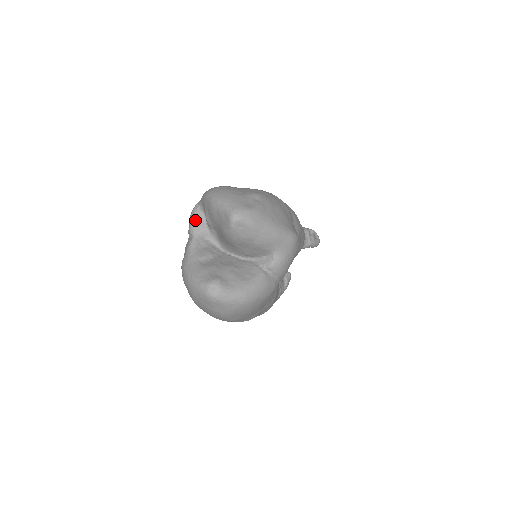
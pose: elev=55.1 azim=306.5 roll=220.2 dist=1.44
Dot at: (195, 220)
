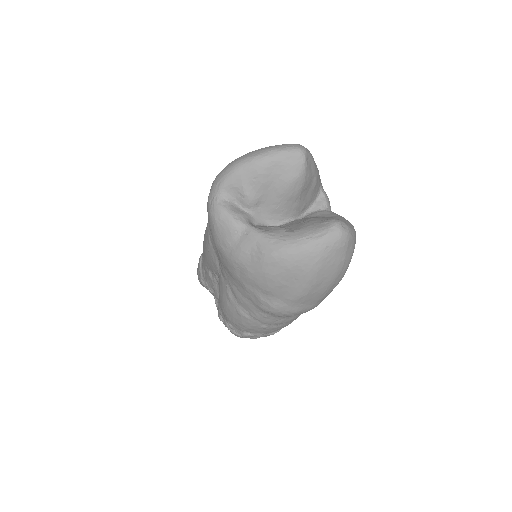
Dot at: (232, 211)
